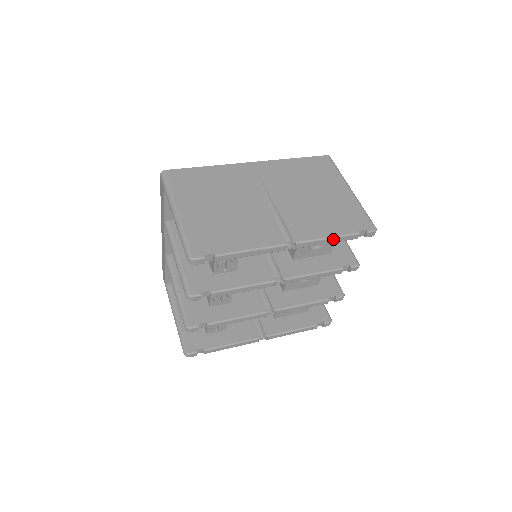
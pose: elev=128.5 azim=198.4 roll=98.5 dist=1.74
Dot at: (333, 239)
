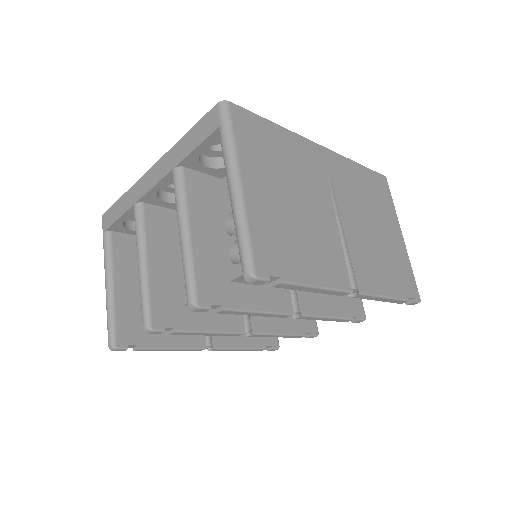
Dot at: (387, 299)
